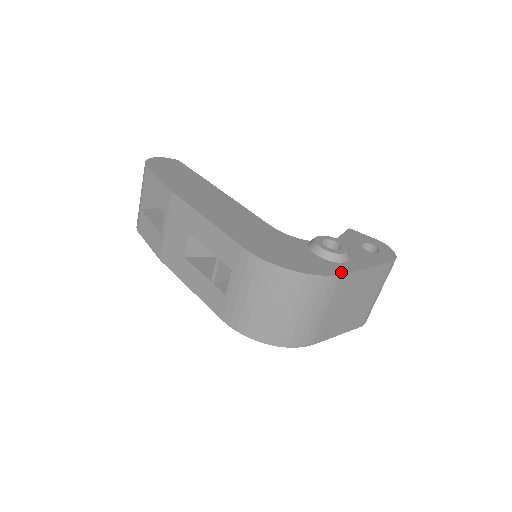
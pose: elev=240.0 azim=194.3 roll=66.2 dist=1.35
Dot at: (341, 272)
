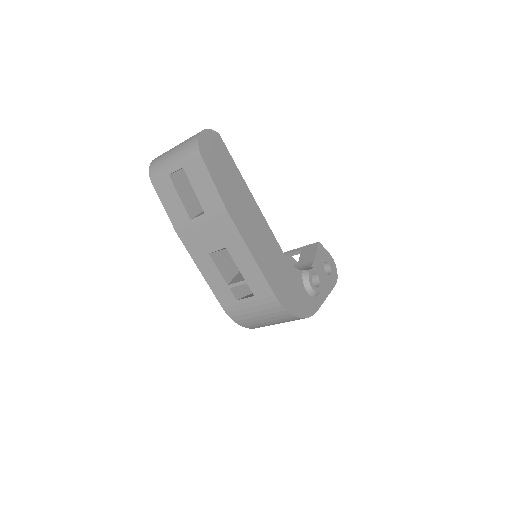
Dot at: (317, 309)
